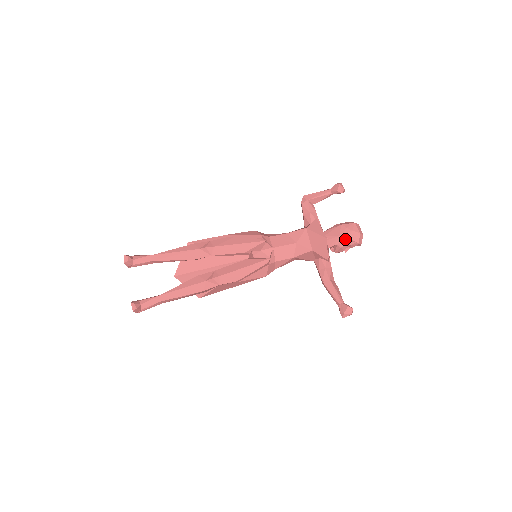
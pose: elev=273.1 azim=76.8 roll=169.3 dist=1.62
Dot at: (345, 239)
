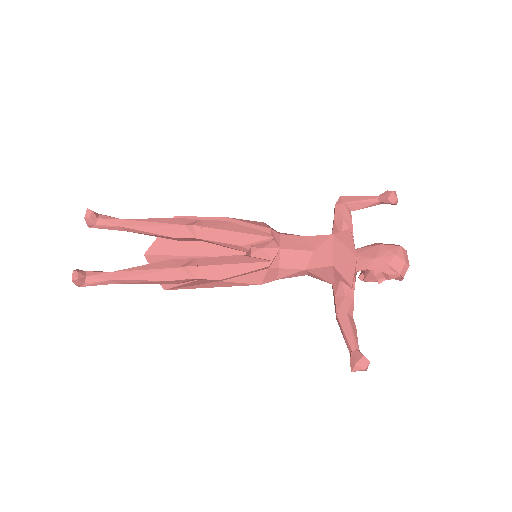
Dot at: (383, 264)
